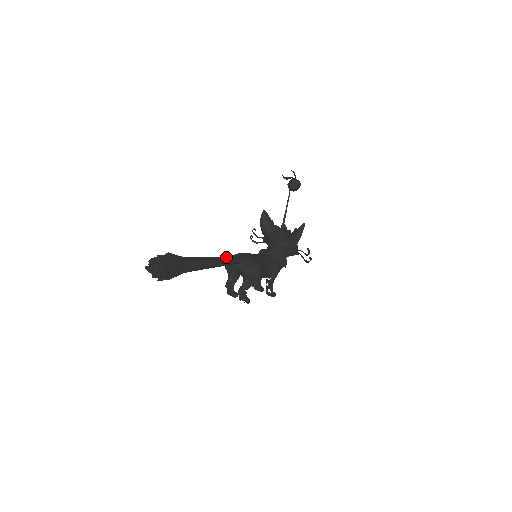
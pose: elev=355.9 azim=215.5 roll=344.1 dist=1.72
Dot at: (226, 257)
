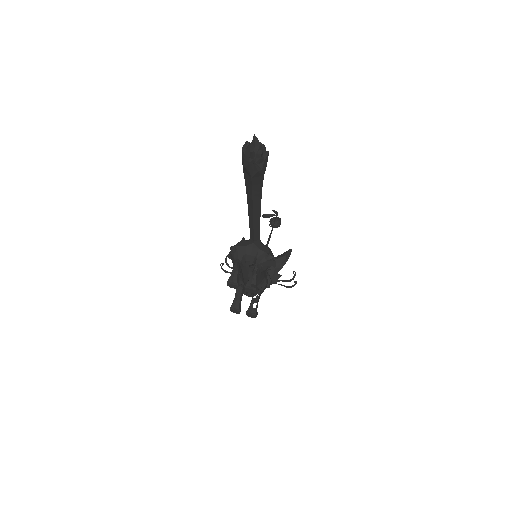
Dot at: occluded
